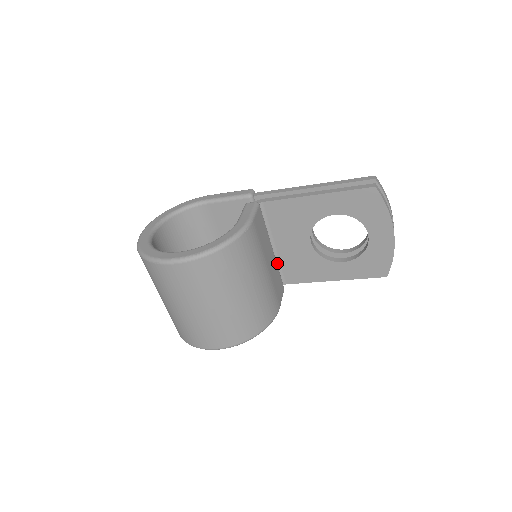
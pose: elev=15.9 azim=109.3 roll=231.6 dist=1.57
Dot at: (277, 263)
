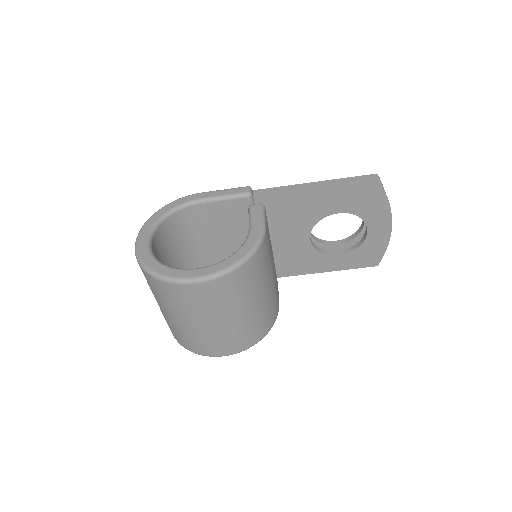
Dot at: occluded
